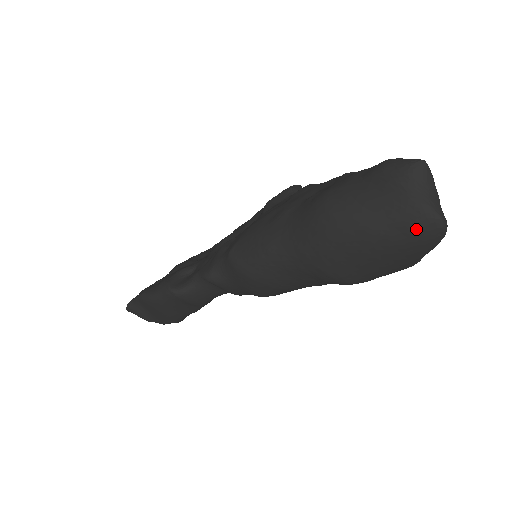
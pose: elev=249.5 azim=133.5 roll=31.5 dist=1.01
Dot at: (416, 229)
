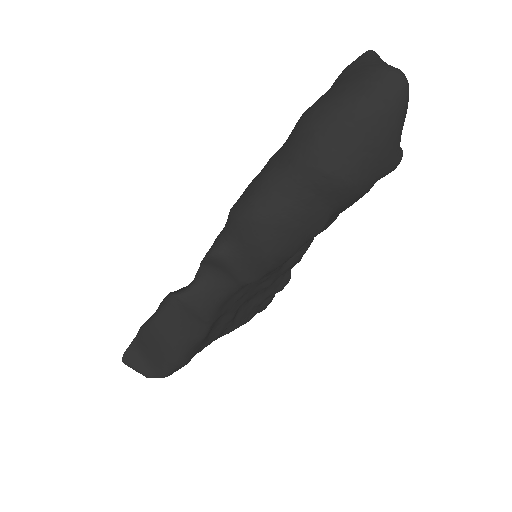
Dot at: (383, 84)
